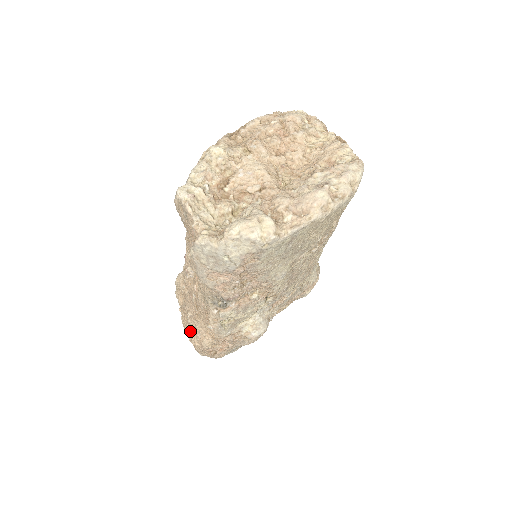
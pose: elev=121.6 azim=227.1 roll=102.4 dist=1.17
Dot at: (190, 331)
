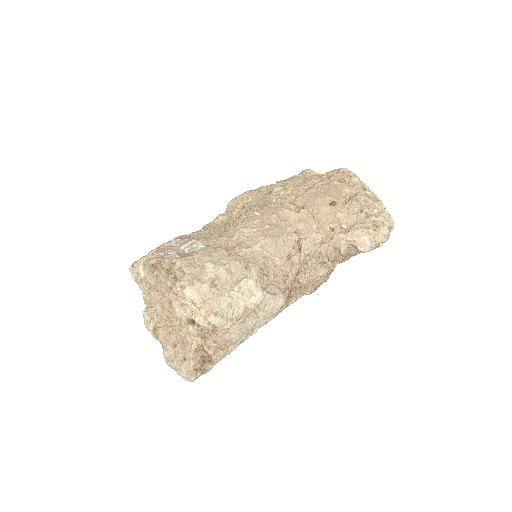
Dot at: occluded
